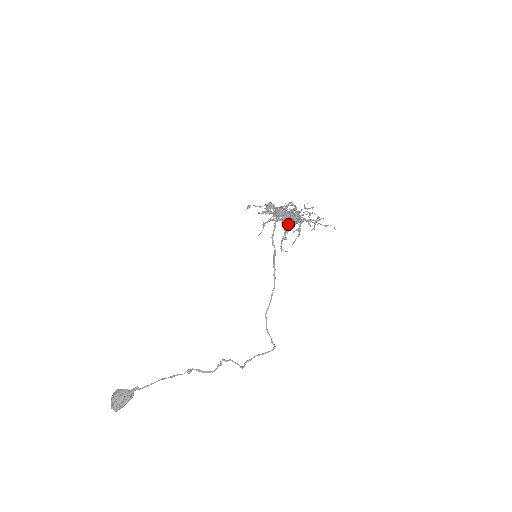
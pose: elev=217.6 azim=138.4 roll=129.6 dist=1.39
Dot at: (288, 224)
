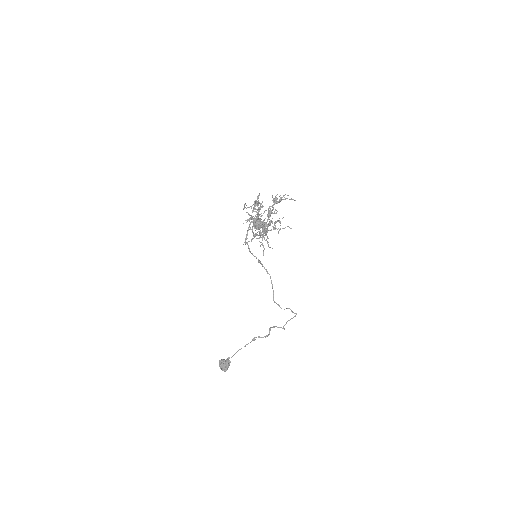
Dot at: (262, 230)
